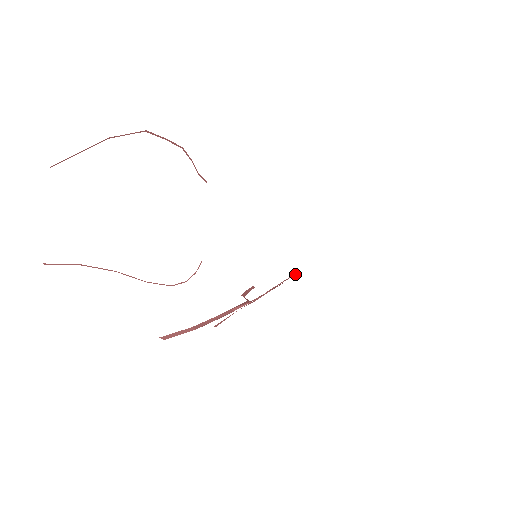
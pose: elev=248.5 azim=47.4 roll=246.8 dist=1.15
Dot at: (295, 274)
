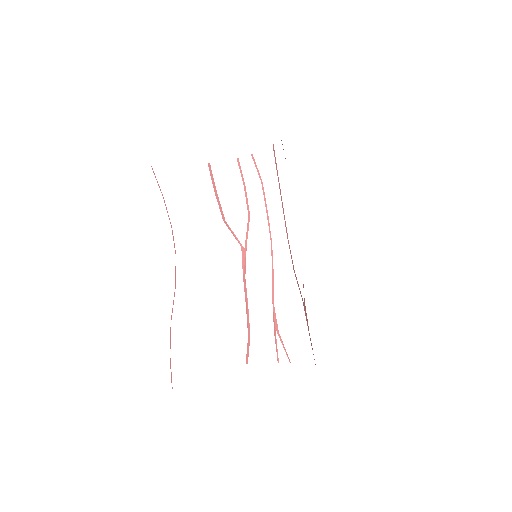
Dot at: (264, 197)
